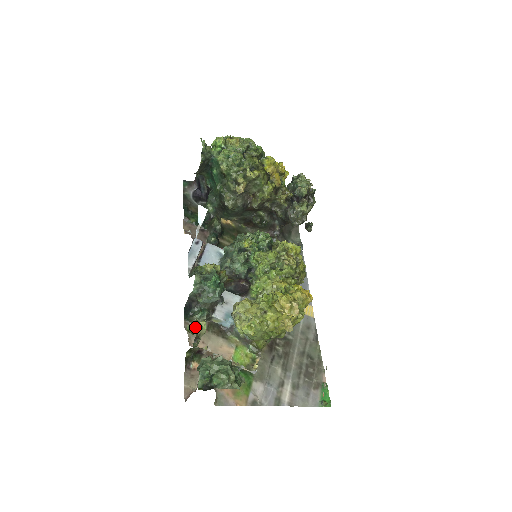
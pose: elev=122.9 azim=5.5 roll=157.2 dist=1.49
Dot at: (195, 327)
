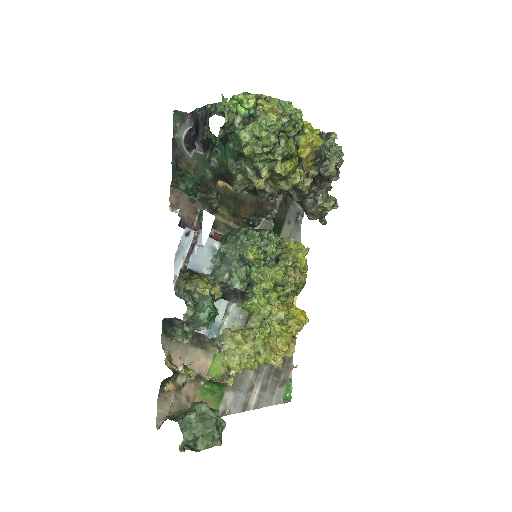
Dot at: (173, 341)
